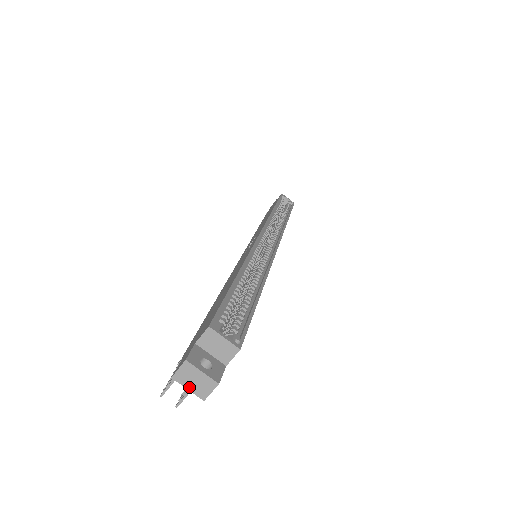
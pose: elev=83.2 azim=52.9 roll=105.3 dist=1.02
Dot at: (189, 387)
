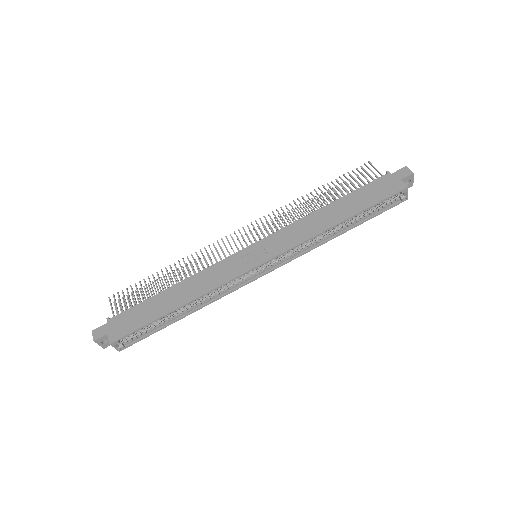
Dot at: occluded
